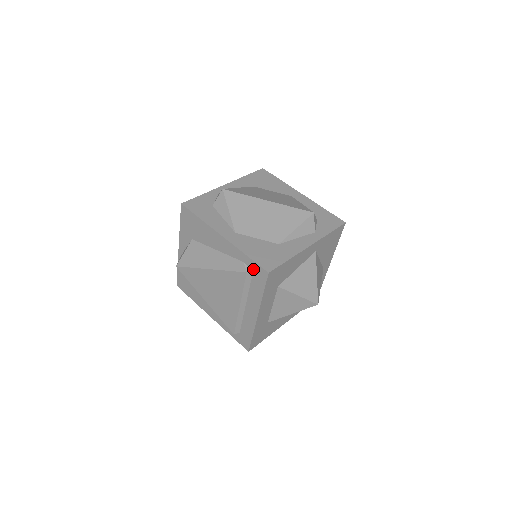
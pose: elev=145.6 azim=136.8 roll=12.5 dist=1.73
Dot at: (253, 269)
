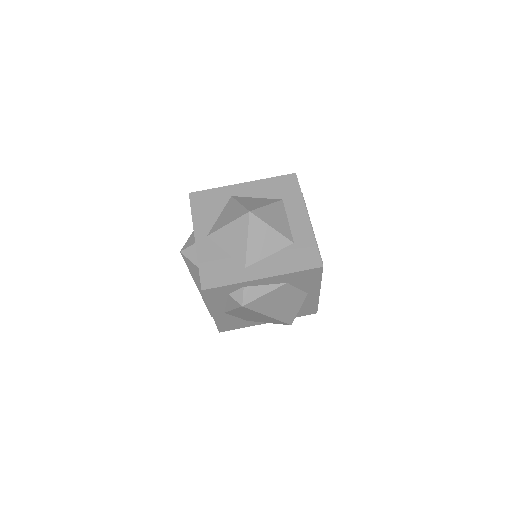
Dot at: occluded
